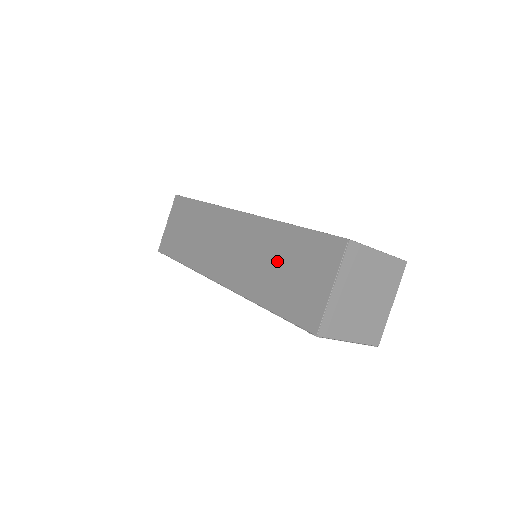
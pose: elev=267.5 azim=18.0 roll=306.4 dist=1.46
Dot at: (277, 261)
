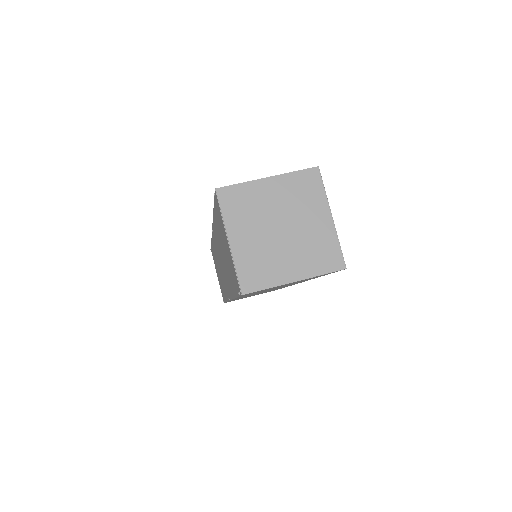
Dot at: occluded
